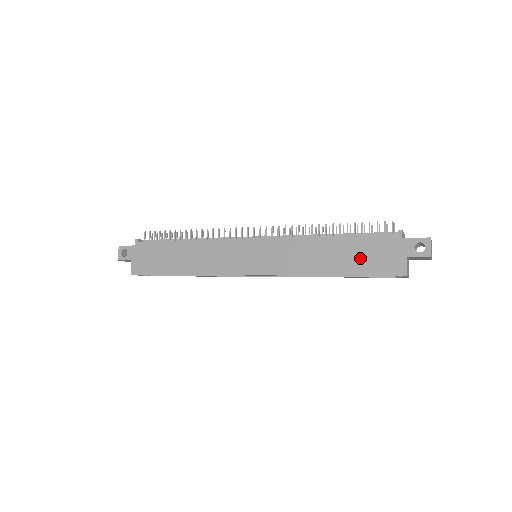
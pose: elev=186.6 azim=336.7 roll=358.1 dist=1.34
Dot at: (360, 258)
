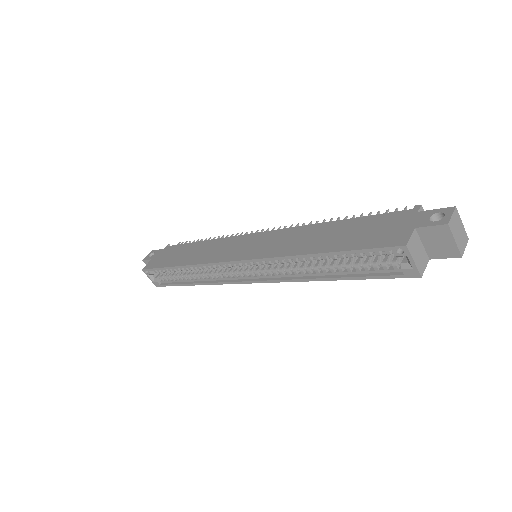
Dot at: (357, 235)
